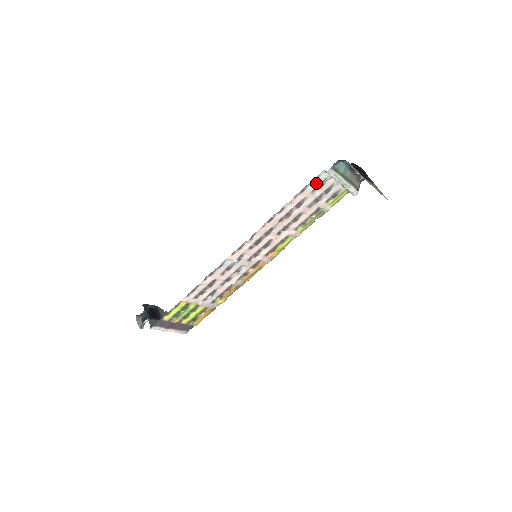
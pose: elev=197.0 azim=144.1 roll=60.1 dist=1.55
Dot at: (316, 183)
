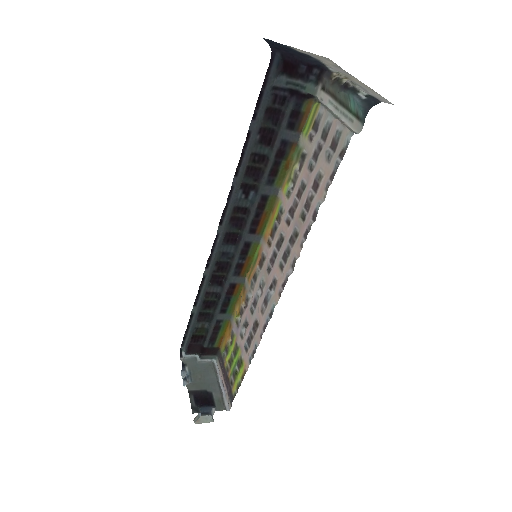
Dot at: (338, 151)
